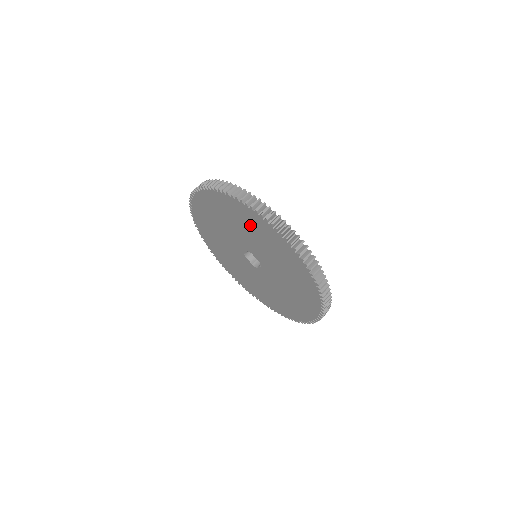
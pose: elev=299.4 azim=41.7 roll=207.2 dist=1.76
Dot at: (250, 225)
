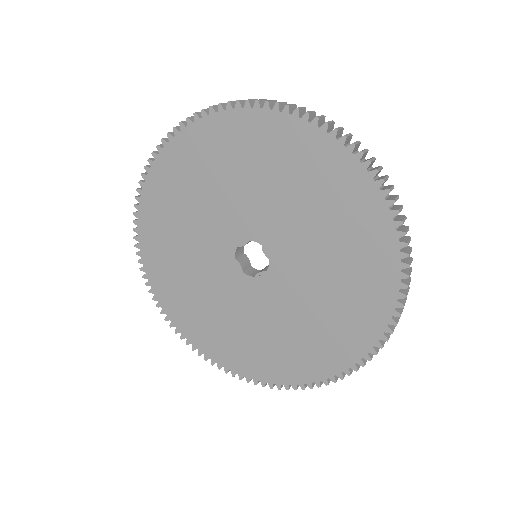
Dot at: (174, 203)
